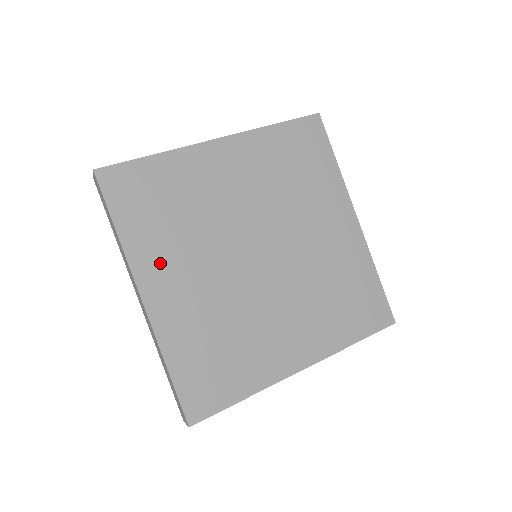
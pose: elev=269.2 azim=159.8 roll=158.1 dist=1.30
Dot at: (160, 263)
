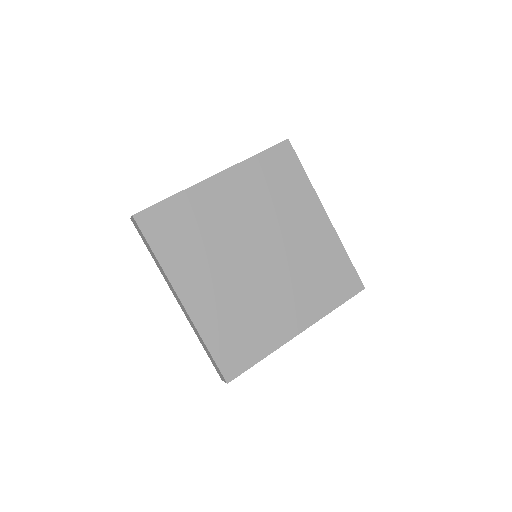
Dot at: (189, 274)
